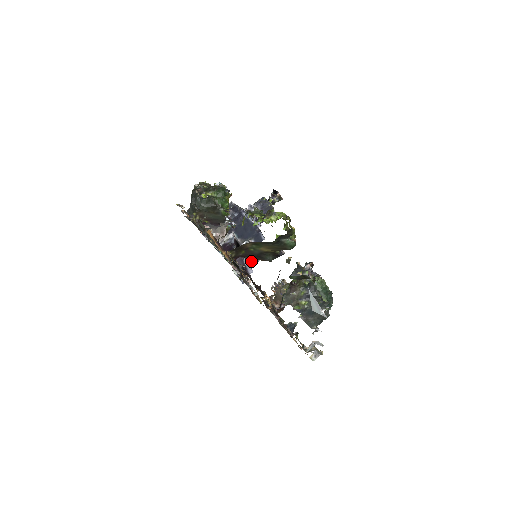
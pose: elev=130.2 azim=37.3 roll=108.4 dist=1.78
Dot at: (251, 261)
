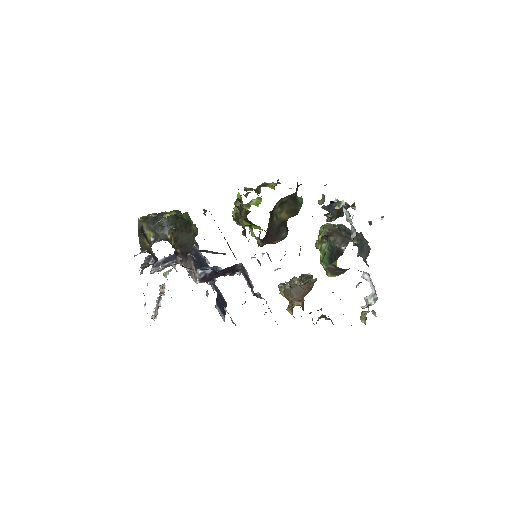
Dot at: (223, 303)
